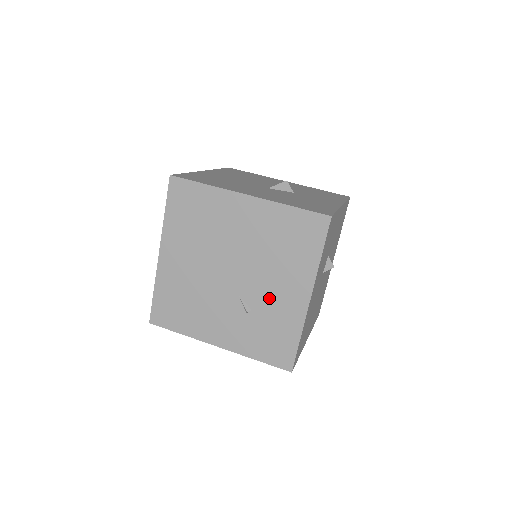
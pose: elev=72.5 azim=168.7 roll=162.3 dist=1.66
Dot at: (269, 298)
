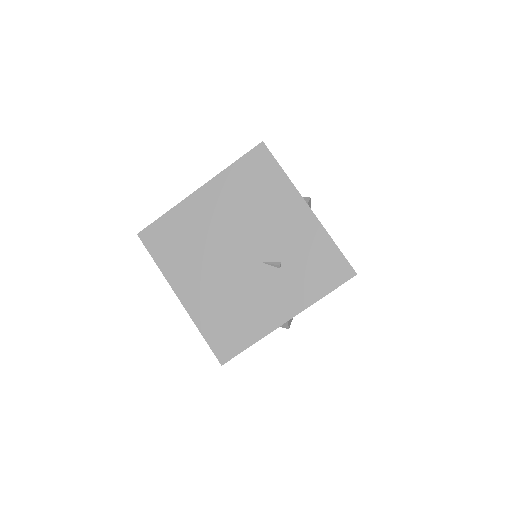
Dot at: (283, 239)
